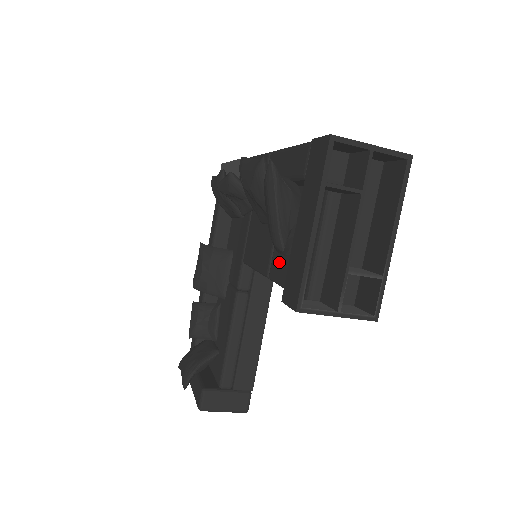
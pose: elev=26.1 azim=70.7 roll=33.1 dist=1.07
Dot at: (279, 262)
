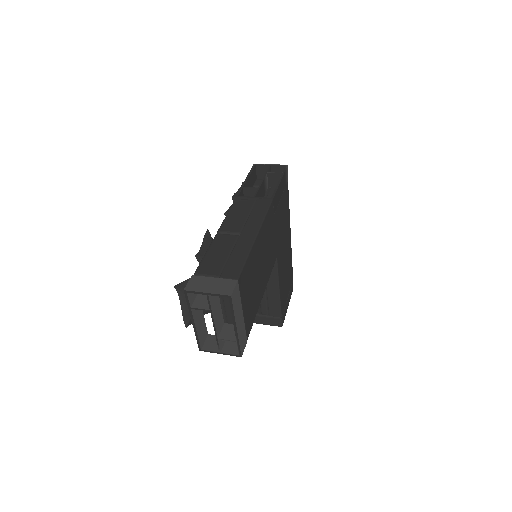
Dot at: occluded
